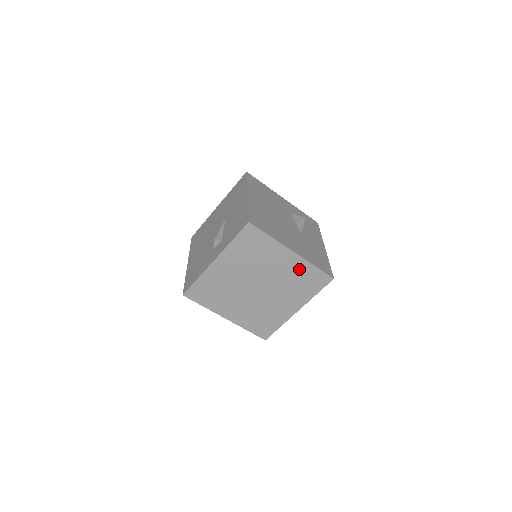
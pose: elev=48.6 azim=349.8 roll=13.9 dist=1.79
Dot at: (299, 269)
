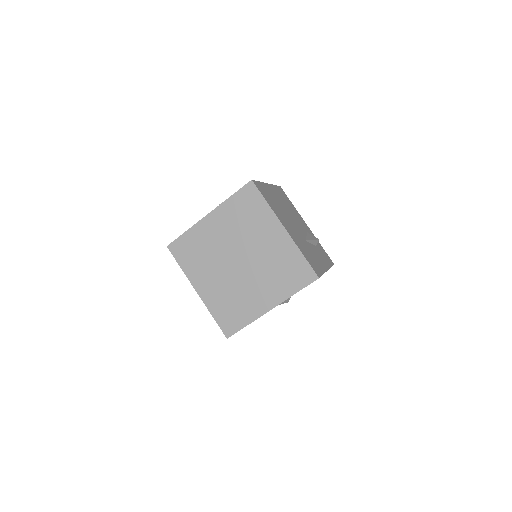
Dot at: (285, 253)
